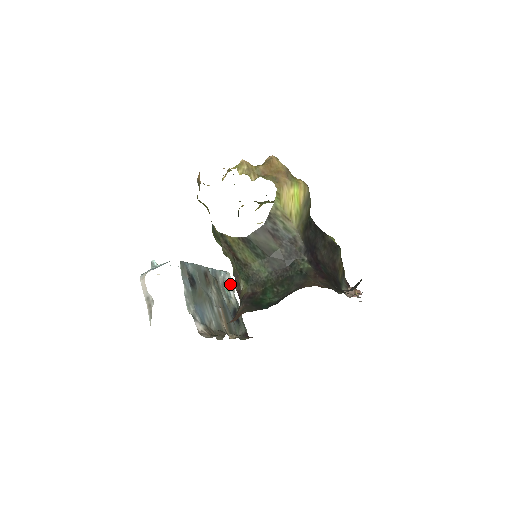
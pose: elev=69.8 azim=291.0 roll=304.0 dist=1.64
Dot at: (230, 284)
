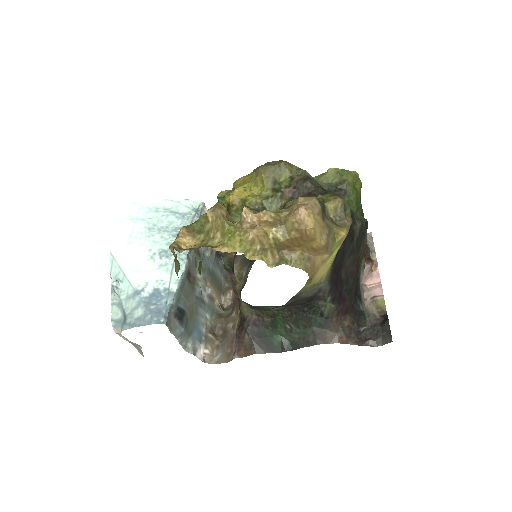
Dot at: occluded
